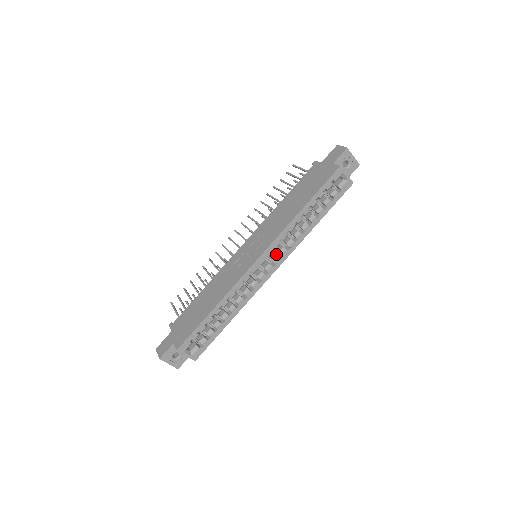
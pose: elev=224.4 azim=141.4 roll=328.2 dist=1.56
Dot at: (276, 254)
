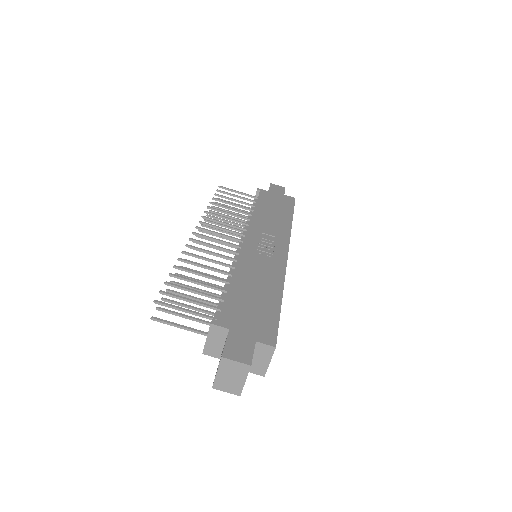
Dot at: occluded
